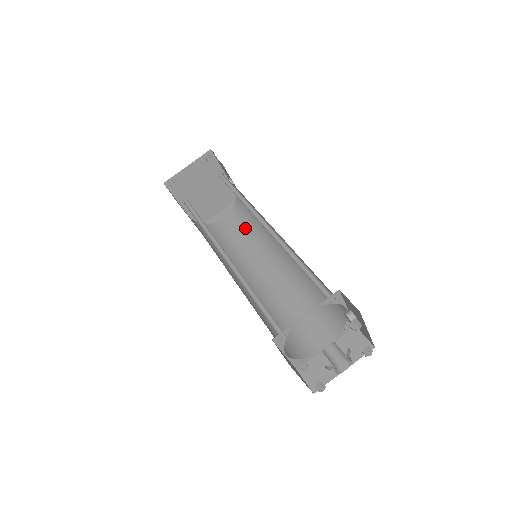
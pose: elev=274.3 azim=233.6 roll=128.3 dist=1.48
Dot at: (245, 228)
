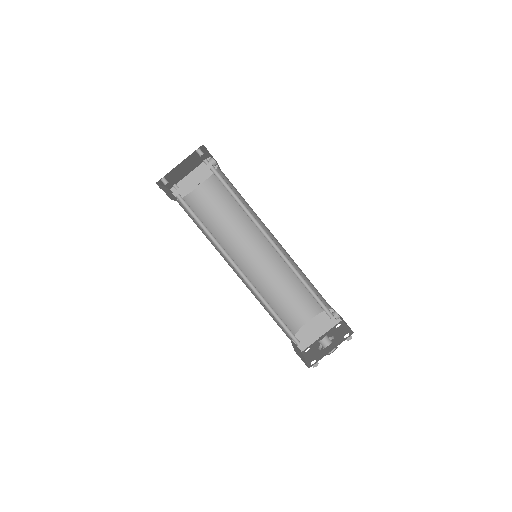
Dot at: (227, 204)
